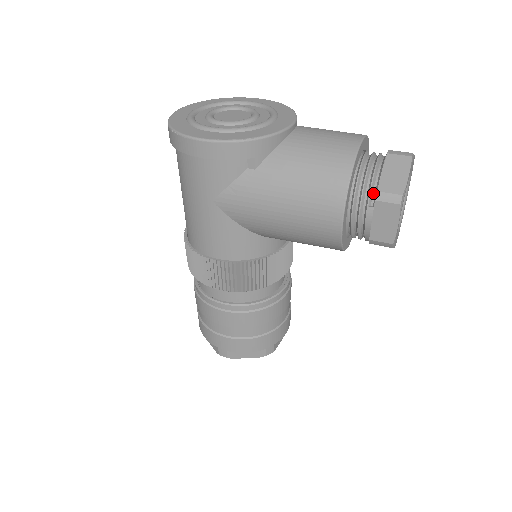
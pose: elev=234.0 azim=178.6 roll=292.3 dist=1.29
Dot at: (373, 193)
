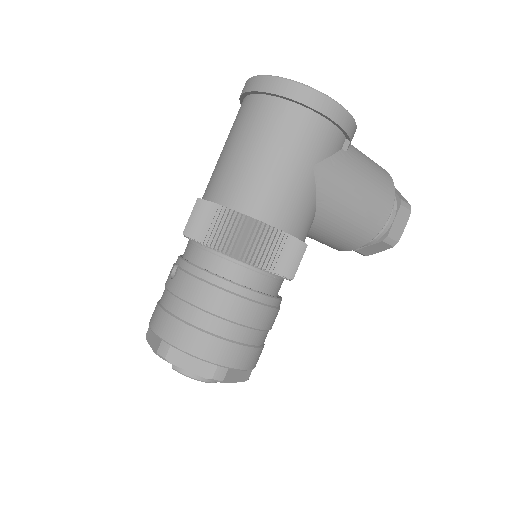
Dot at: occluded
